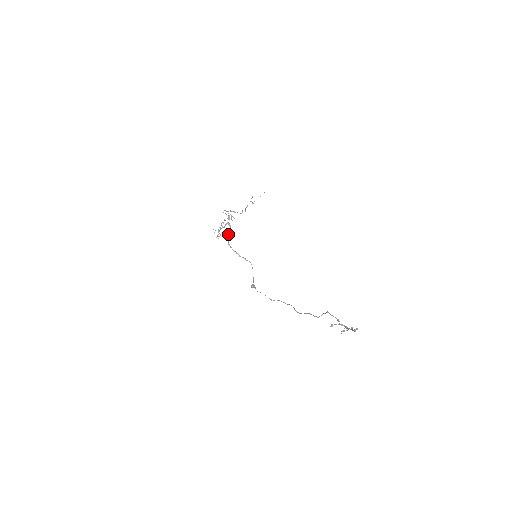
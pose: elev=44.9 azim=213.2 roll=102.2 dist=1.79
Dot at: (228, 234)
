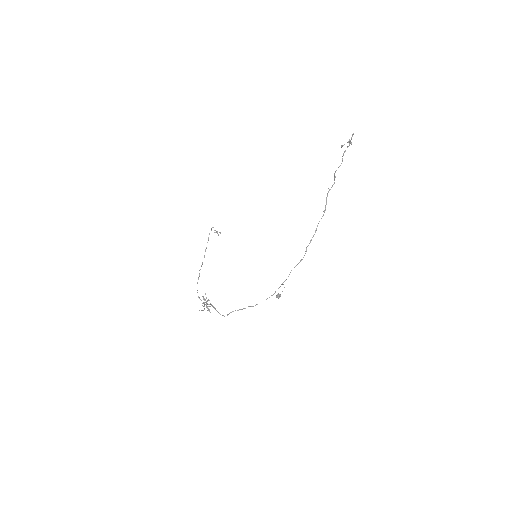
Dot at: occluded
